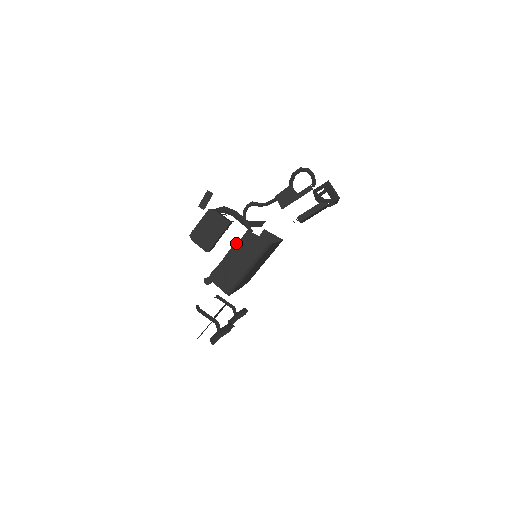
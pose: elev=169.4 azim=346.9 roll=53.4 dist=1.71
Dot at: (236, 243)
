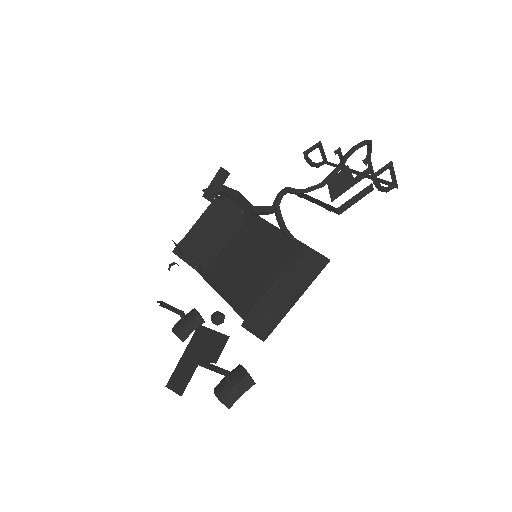
Dot at: (288, 267)
